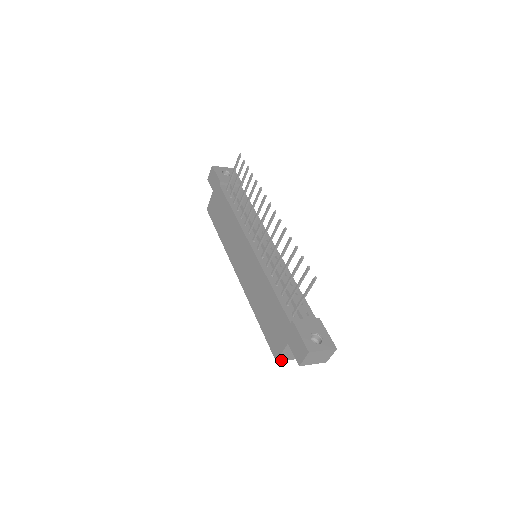
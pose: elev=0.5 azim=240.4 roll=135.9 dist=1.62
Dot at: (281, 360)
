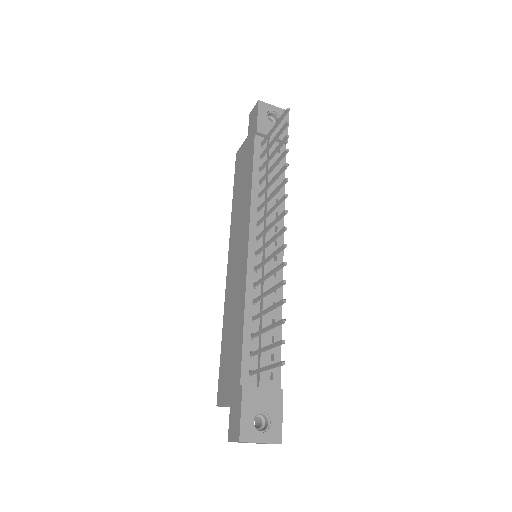
Dot at: (224, 406)
